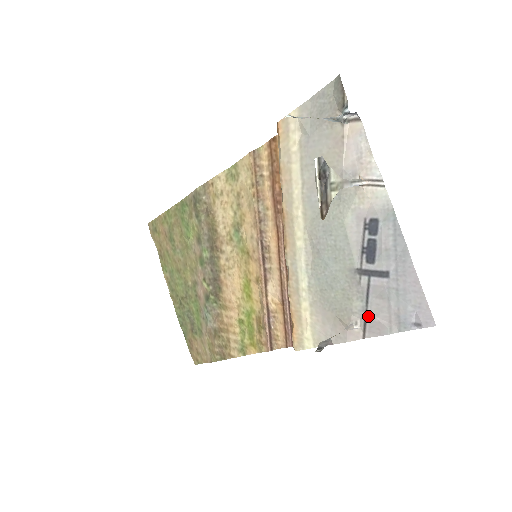
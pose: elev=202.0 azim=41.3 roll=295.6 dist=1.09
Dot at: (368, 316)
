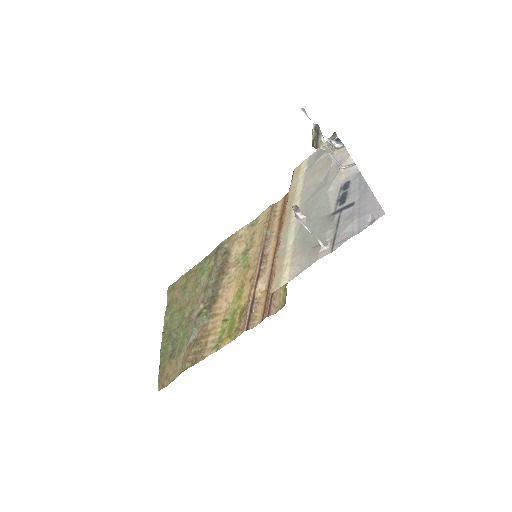
Dot at: (337, 235)
